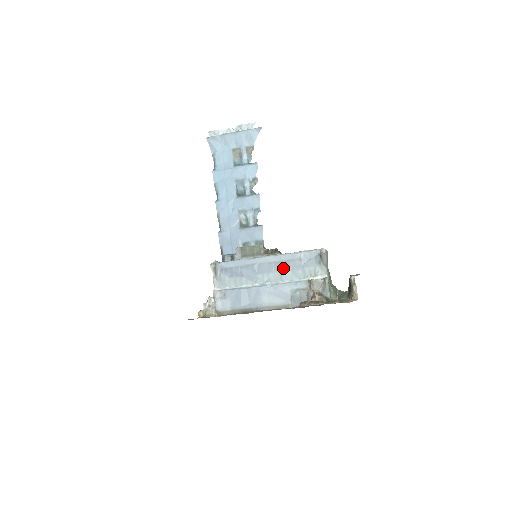
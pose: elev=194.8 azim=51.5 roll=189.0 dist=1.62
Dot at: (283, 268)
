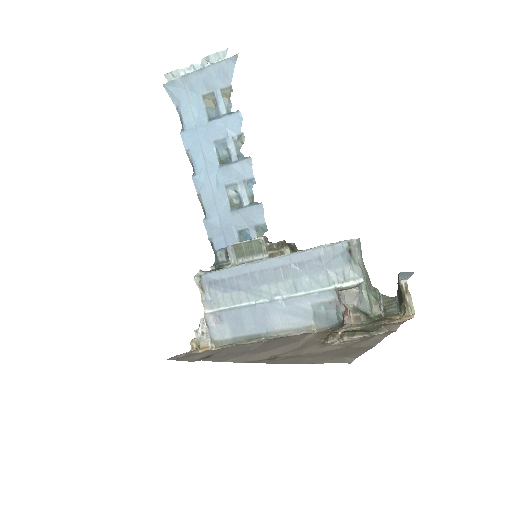
Dot at: (296, 273)
